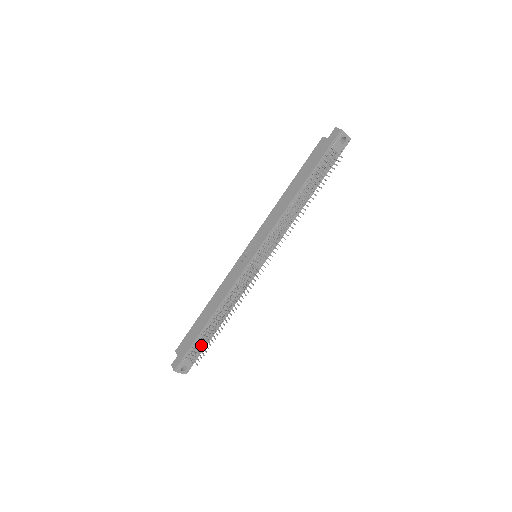
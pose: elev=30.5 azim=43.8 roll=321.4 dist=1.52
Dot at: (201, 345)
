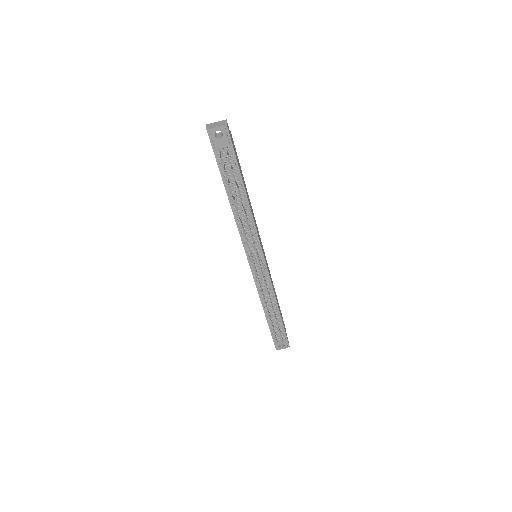
Dot at: (279, 328)
